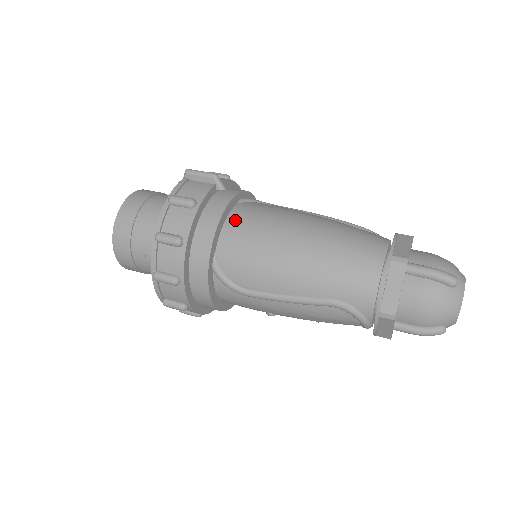
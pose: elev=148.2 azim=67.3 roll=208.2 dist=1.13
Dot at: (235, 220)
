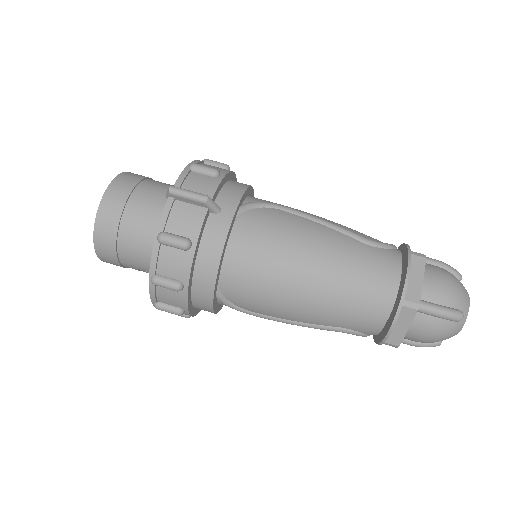
Dot at: (236, 252)
